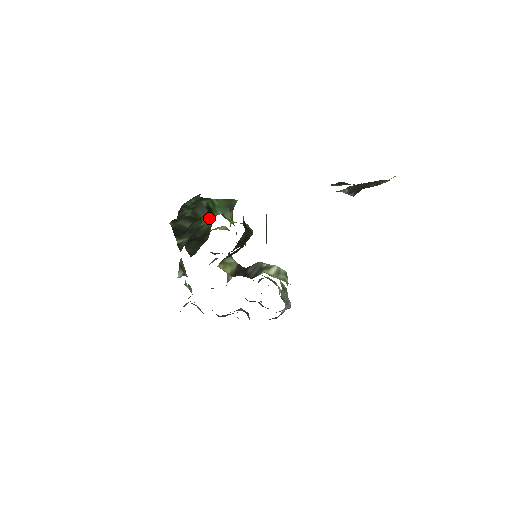
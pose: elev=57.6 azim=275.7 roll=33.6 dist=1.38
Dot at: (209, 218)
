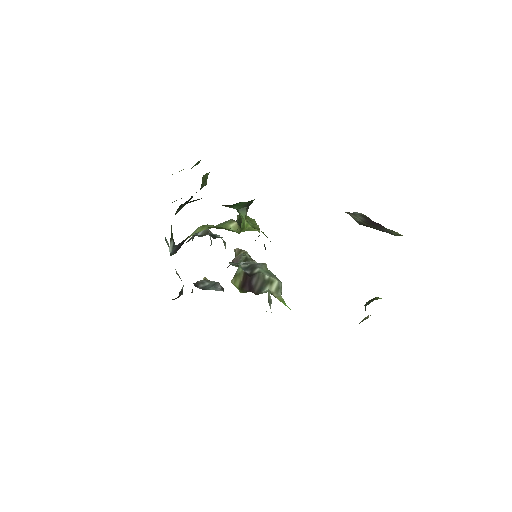
Dot at: (206, 179)
